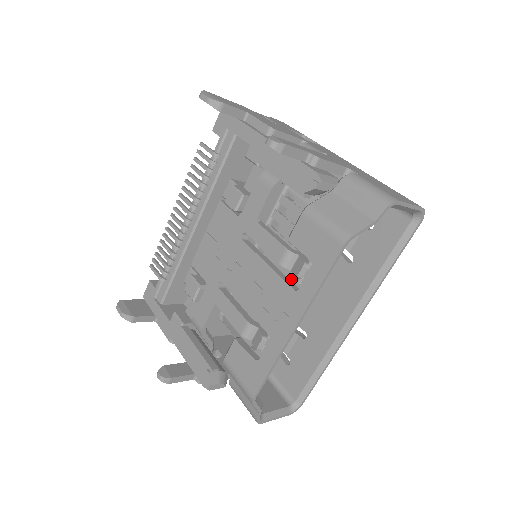
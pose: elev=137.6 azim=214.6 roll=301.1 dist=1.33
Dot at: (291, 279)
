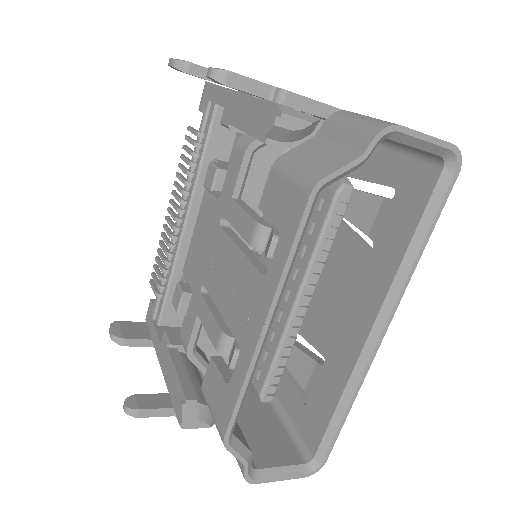
Dot at: occluded
